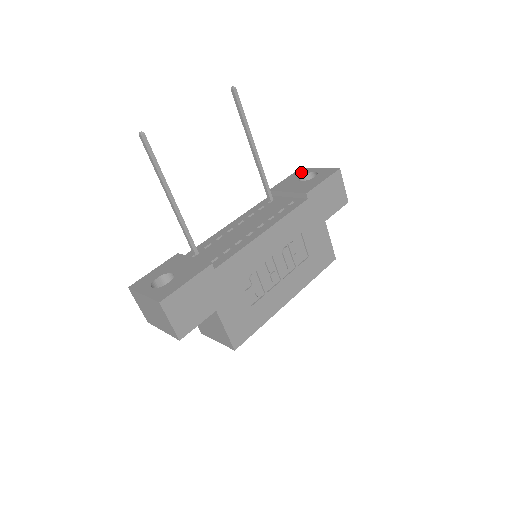
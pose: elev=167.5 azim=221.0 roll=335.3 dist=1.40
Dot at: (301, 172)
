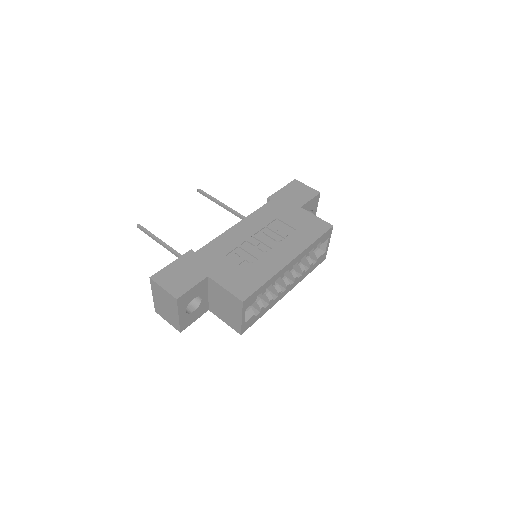
Dot at: occluded
